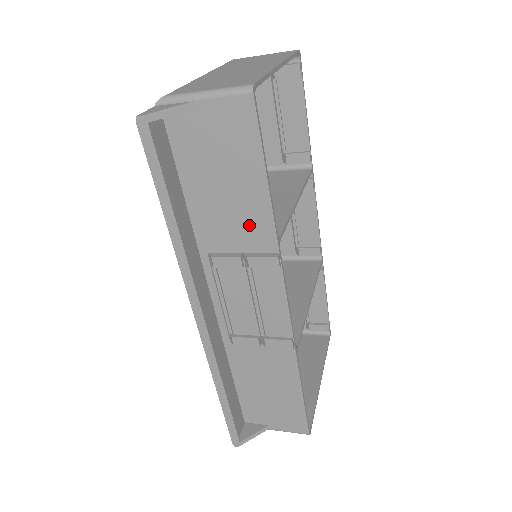
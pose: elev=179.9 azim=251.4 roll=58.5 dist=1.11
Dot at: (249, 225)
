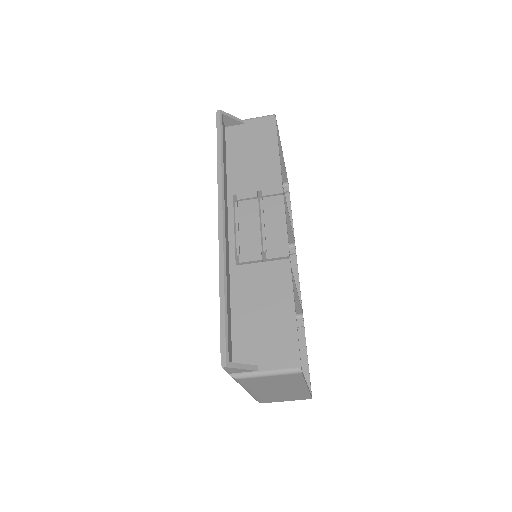
Dot at: (265, 174)
